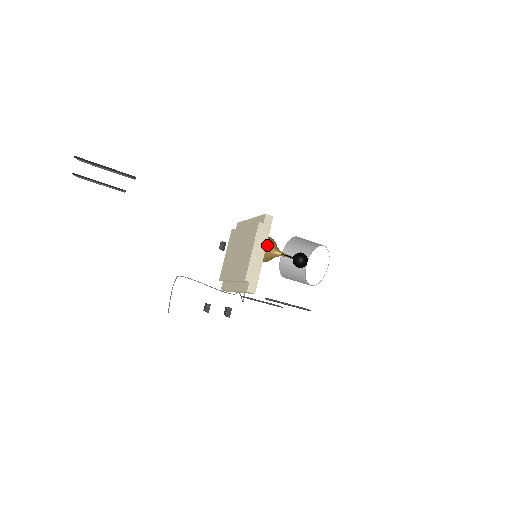
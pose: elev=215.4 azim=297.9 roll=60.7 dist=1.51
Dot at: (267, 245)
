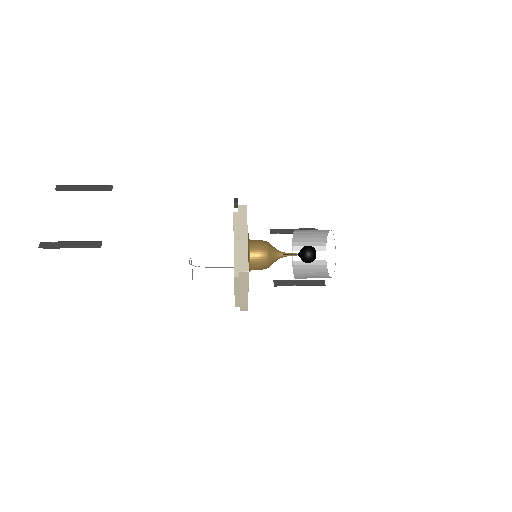
Dot at: (268, 242)
